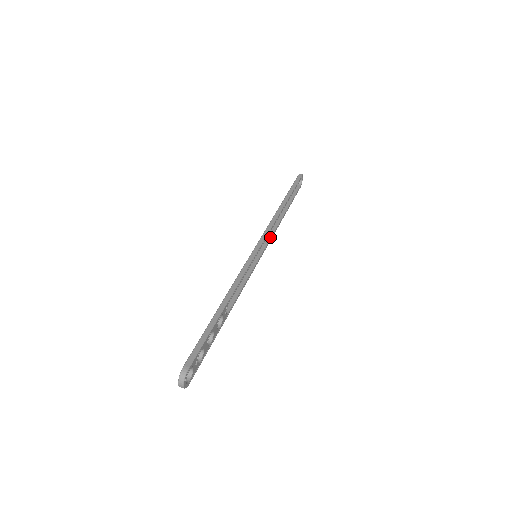
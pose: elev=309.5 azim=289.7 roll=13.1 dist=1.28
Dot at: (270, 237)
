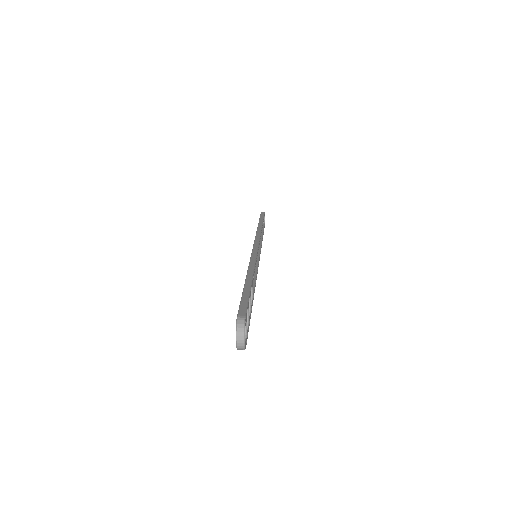
Dot at: (259, 249)
